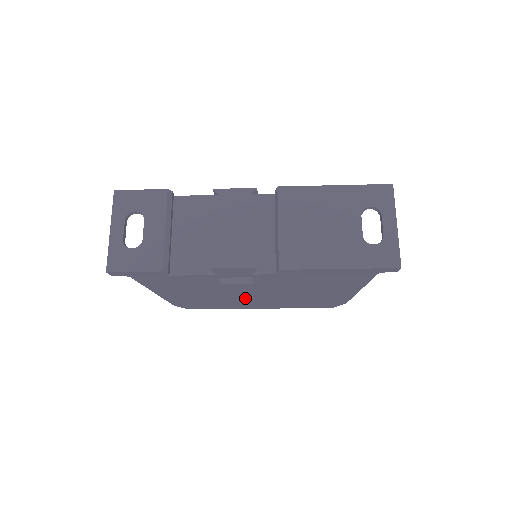
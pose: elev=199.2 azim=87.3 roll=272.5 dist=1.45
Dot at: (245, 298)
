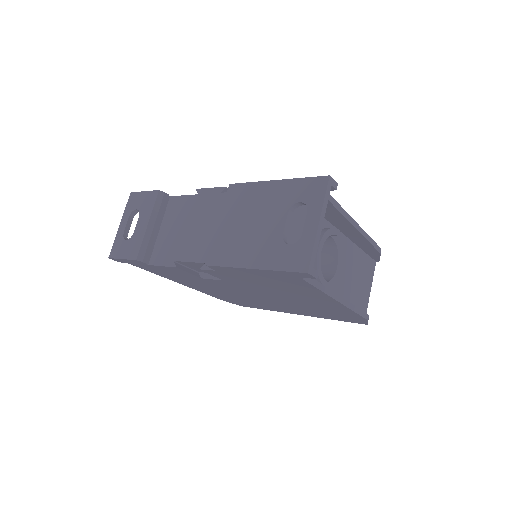
Dot at: (256, 298)
